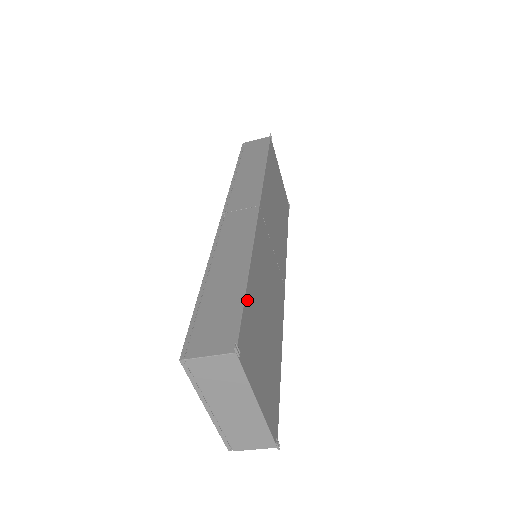
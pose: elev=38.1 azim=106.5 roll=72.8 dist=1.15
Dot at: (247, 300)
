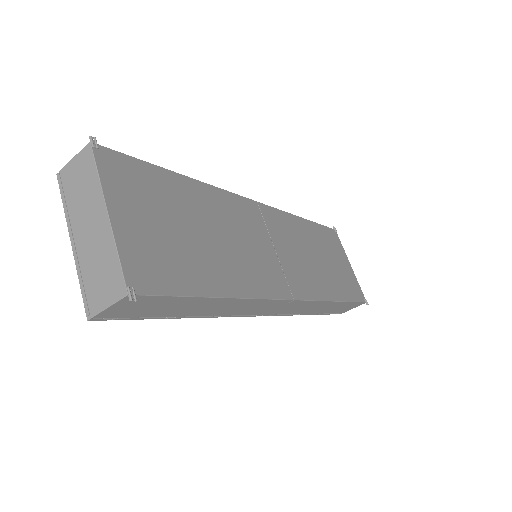
Dot at: (158, 171)
